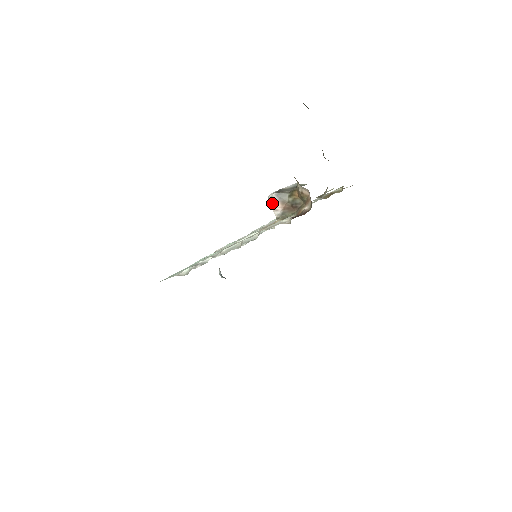
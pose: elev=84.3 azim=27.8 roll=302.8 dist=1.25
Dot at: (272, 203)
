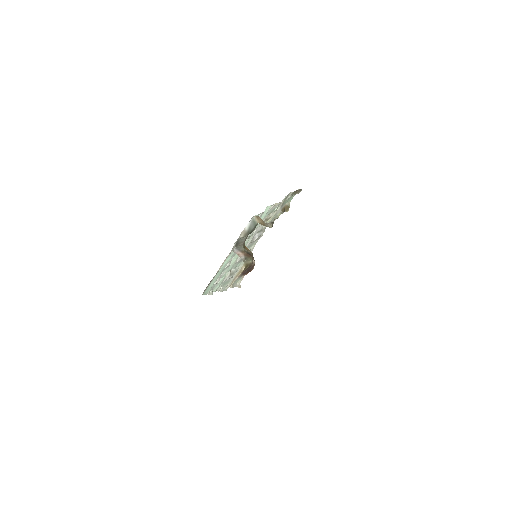
Dot at: (236, 253)
